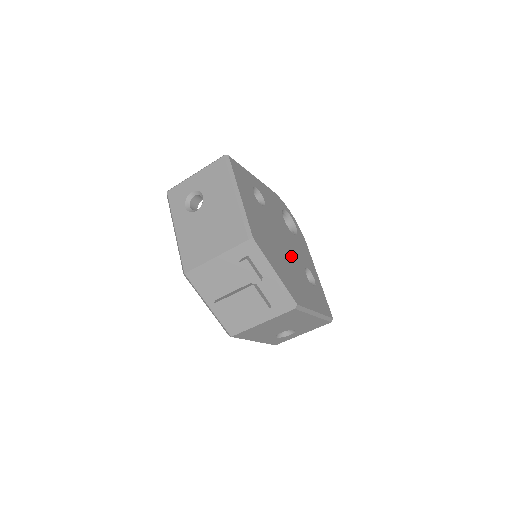
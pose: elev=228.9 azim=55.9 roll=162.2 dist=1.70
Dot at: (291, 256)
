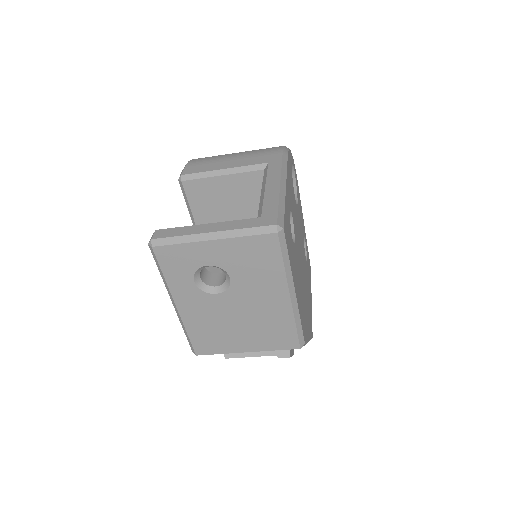
Dot at: (303, 263)
